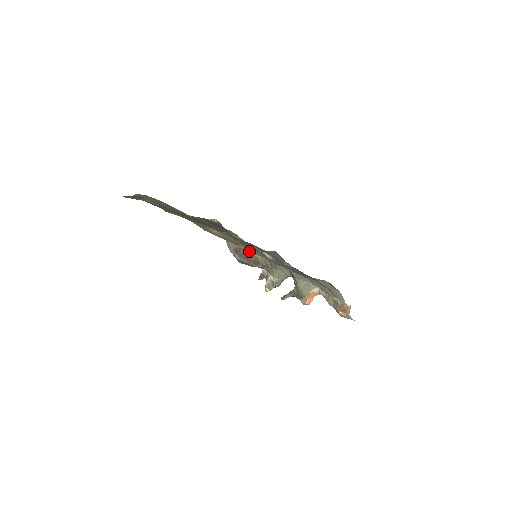
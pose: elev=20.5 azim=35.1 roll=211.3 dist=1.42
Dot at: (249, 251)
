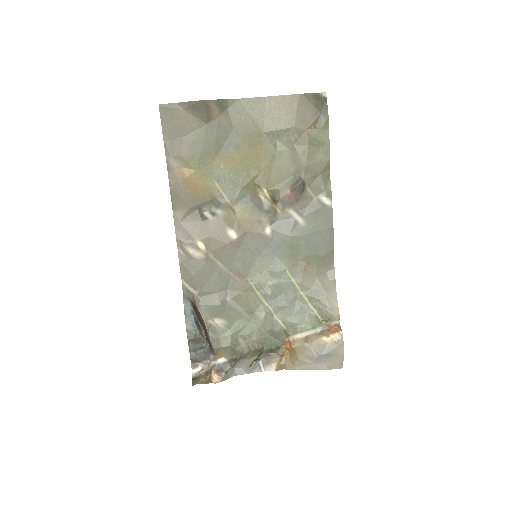
Dot at: (201, 315)
